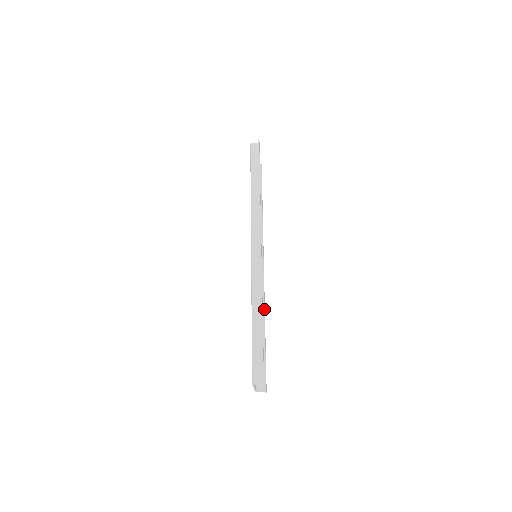
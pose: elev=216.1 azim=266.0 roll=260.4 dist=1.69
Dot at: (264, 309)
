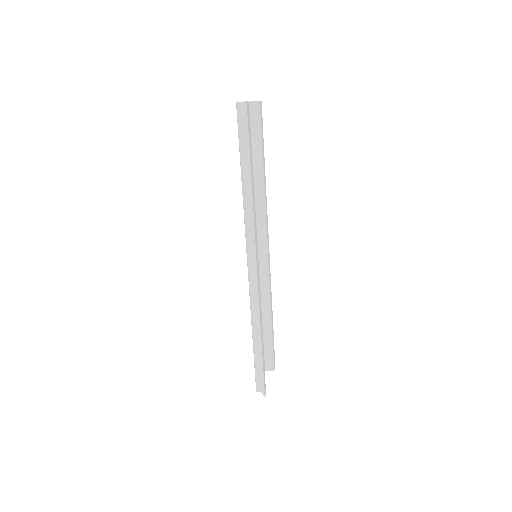
Dot at: (270, 299)
